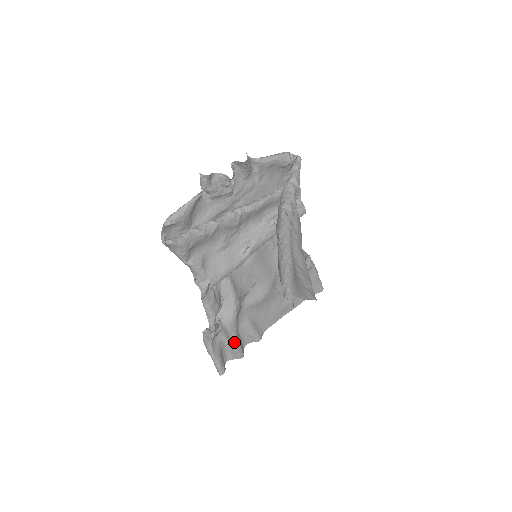
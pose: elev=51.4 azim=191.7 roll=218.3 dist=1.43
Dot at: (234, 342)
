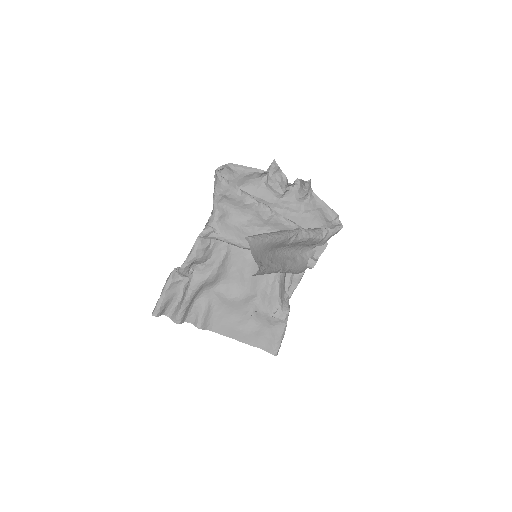
Dot at: (184, 300)
